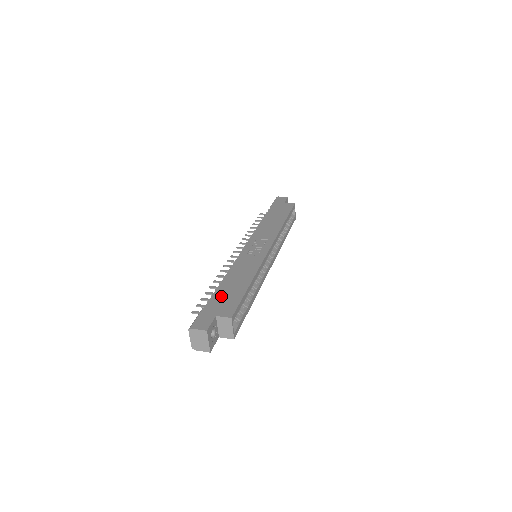
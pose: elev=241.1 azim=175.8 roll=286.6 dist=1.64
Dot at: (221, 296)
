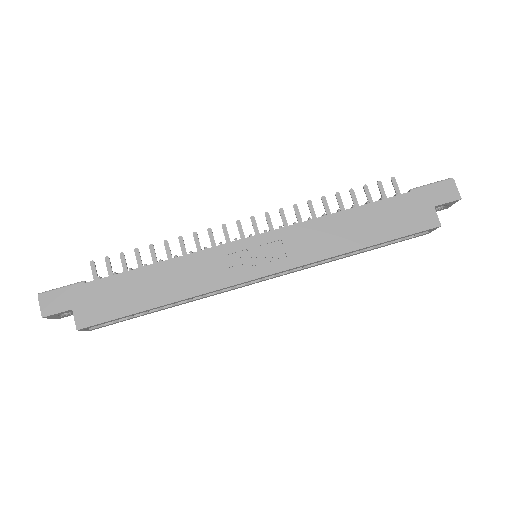
Dot at: (113, 288)
